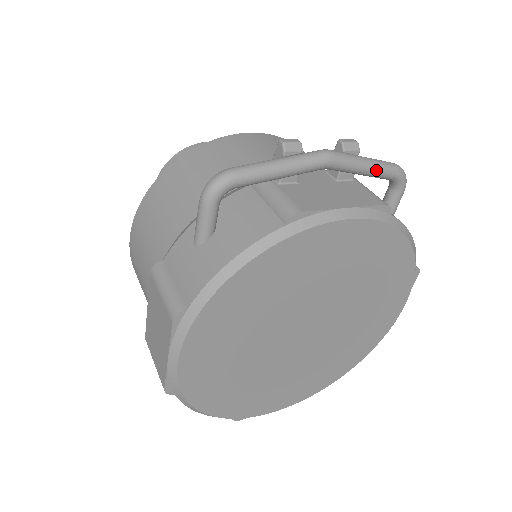
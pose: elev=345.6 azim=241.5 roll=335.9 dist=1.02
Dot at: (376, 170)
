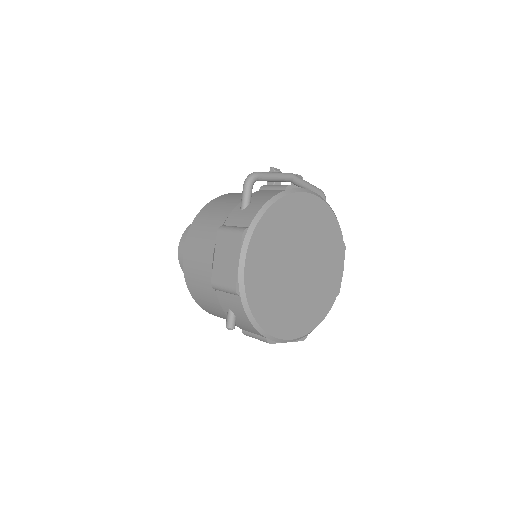
Dot at: (312, 187)
